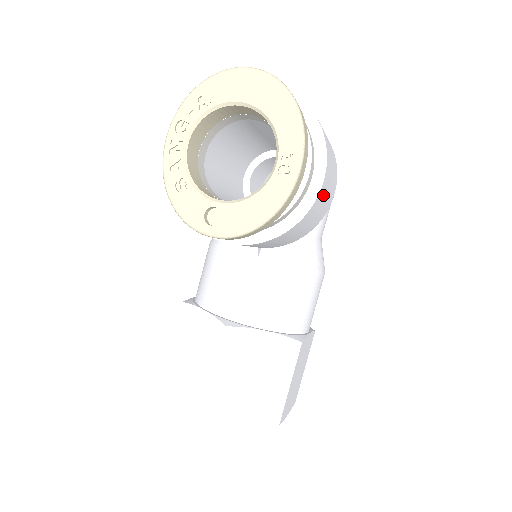
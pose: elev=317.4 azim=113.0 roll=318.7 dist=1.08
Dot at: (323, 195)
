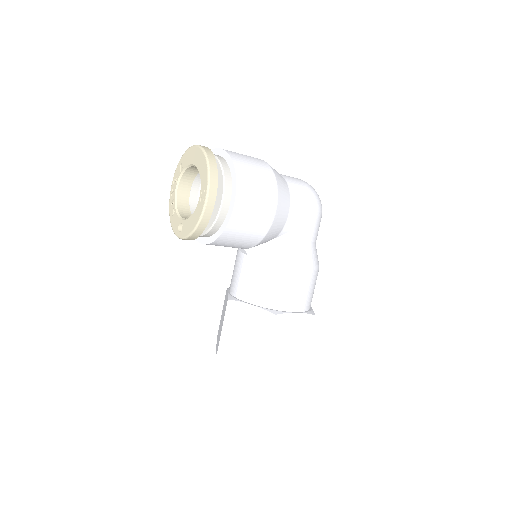
Dot at: (245, 211)
